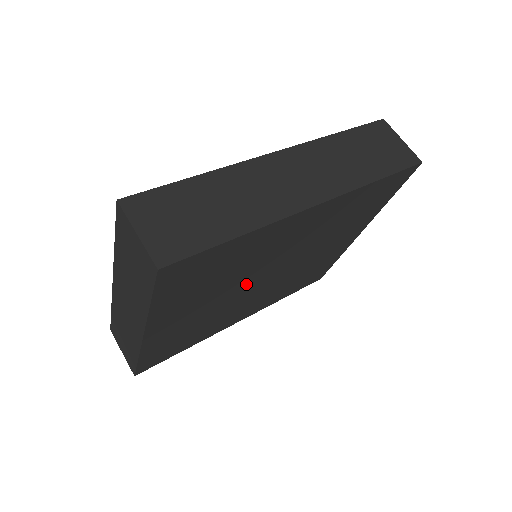
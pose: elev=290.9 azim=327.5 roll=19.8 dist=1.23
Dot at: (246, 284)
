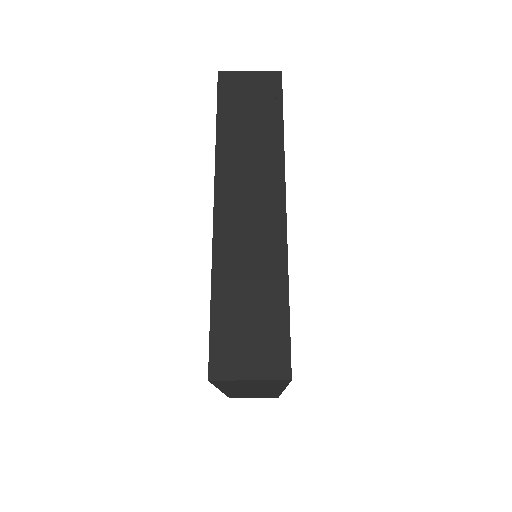
Dot at: occluded
